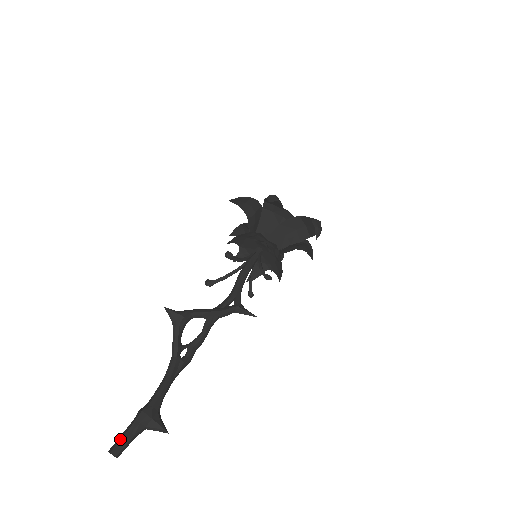
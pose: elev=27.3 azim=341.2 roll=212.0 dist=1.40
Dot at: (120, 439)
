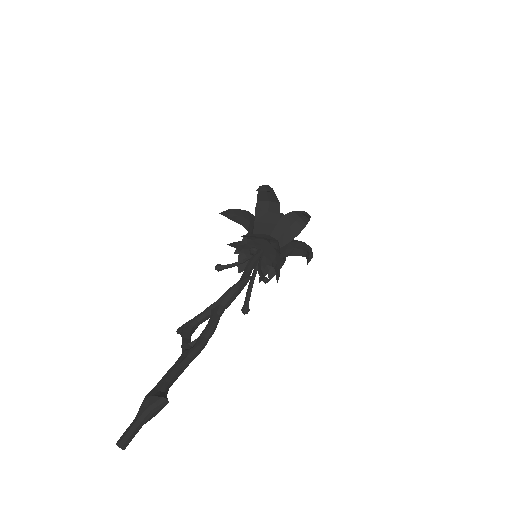
Dot at: (126, 430)
